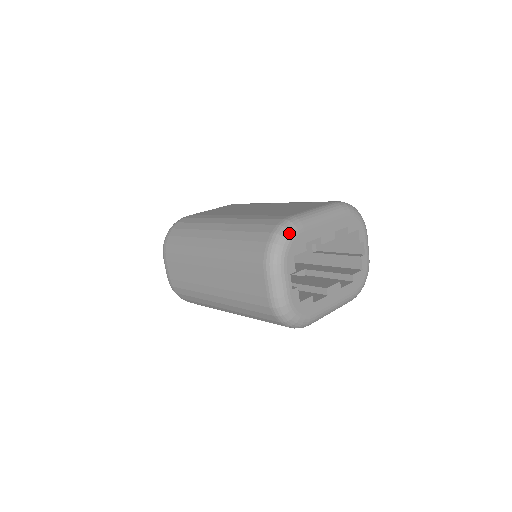
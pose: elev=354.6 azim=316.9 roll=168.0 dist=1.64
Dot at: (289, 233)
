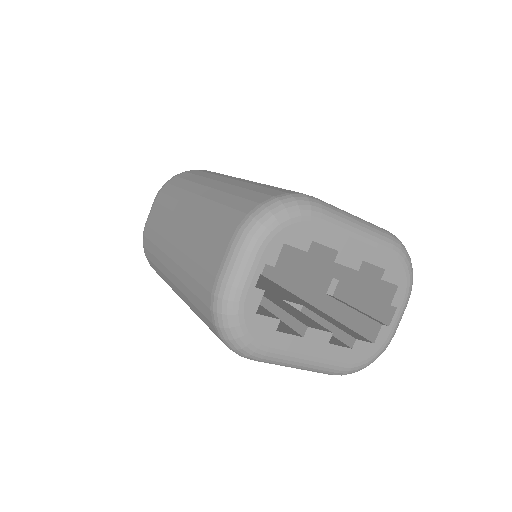
Dot at: (296, 209)
